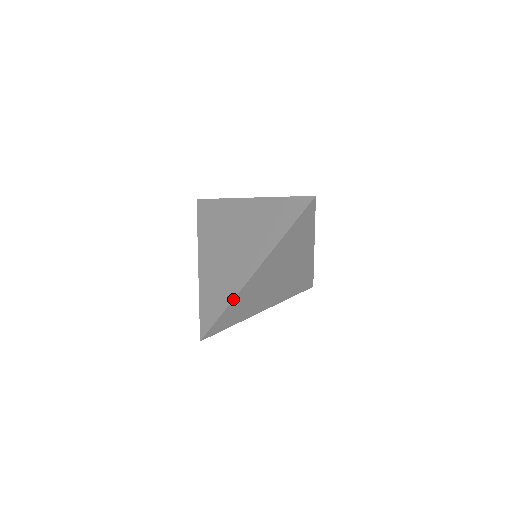
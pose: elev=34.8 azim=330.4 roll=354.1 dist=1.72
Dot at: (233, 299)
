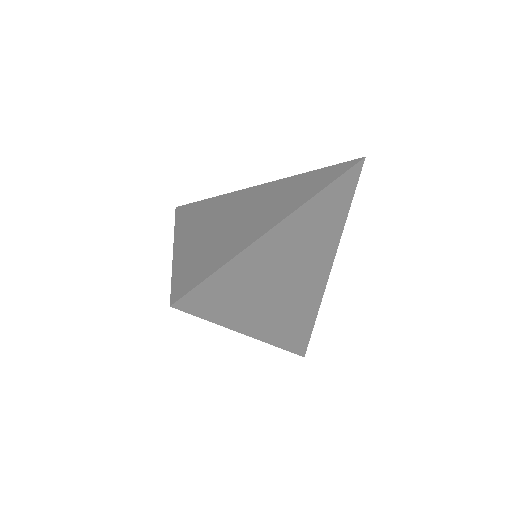
Dot at: occluded
